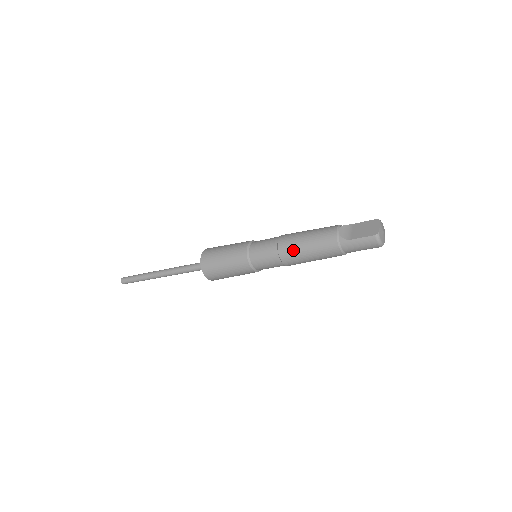
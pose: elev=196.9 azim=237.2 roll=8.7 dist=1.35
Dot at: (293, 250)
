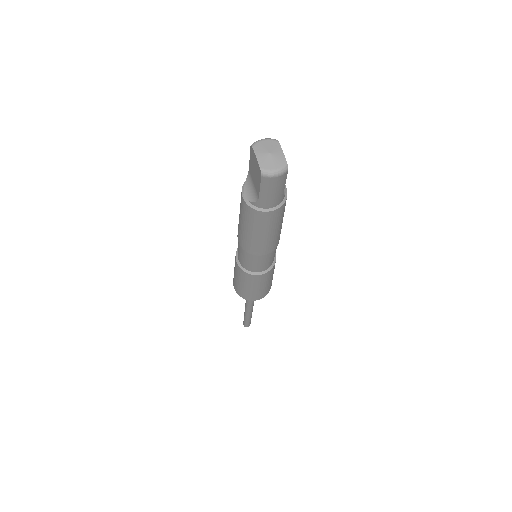
Dot at: (252, 244)
